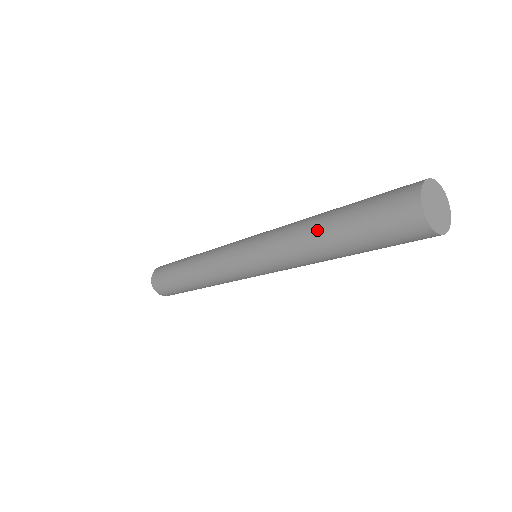
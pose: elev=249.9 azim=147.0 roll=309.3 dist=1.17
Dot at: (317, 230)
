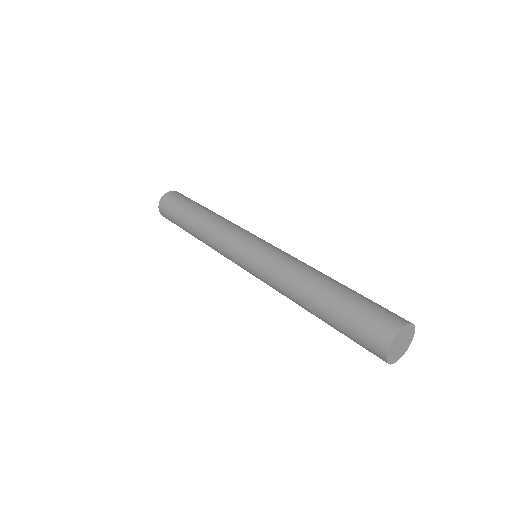
Dot at: (317, 283)
